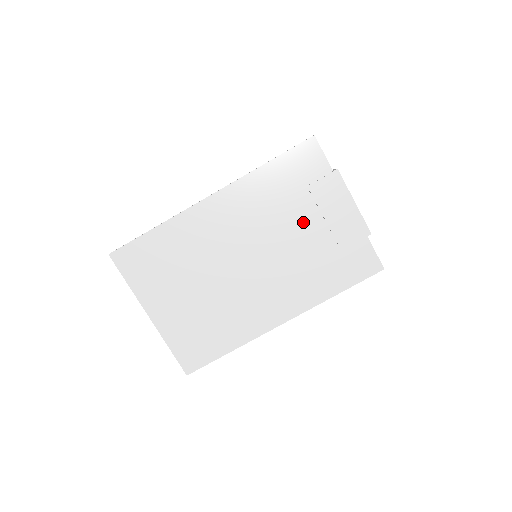
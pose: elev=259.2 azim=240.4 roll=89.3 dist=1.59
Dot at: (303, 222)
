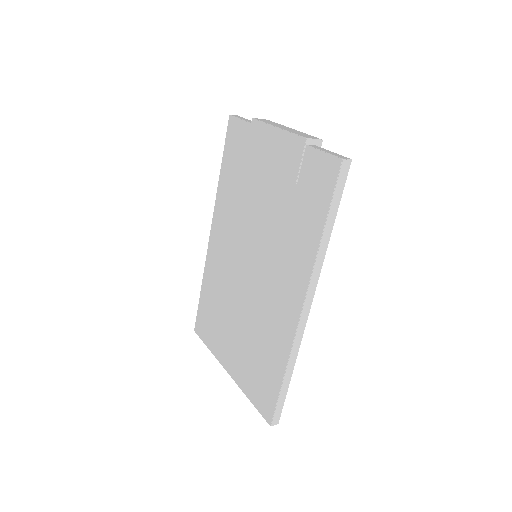
Dot at: (260, 190)
